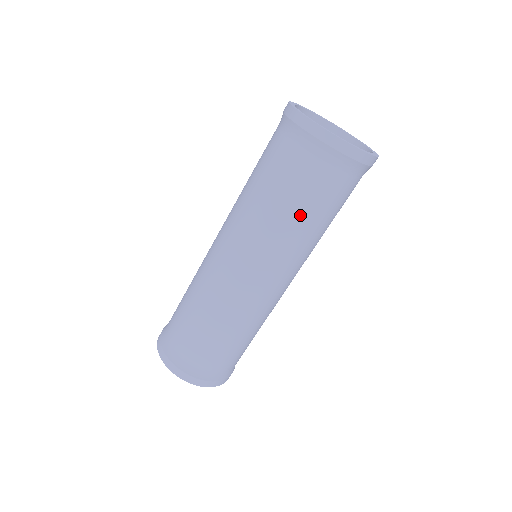
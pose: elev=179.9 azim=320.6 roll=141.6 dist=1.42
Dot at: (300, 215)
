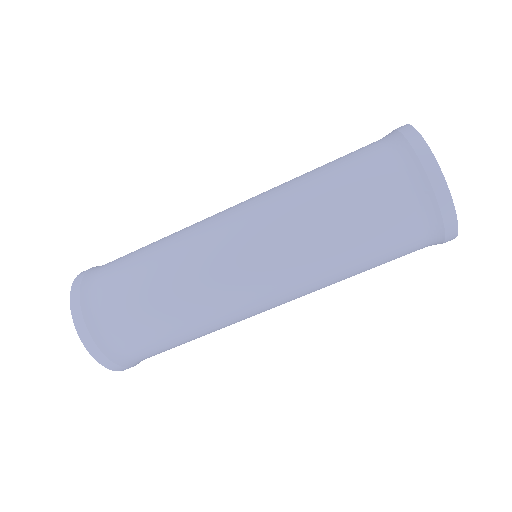
Dot at: (359, 265)
